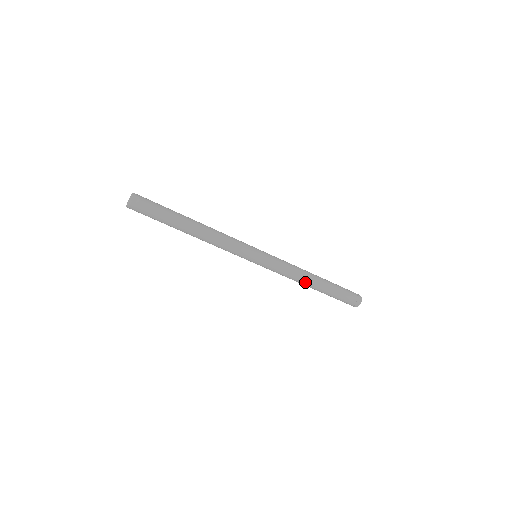
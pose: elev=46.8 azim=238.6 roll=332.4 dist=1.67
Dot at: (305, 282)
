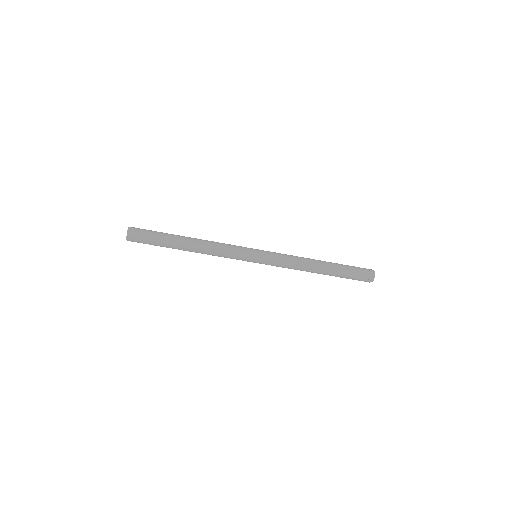
Dot at: (310, 271)
